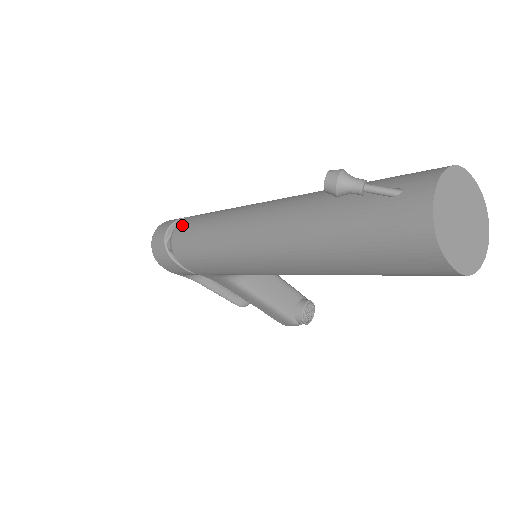
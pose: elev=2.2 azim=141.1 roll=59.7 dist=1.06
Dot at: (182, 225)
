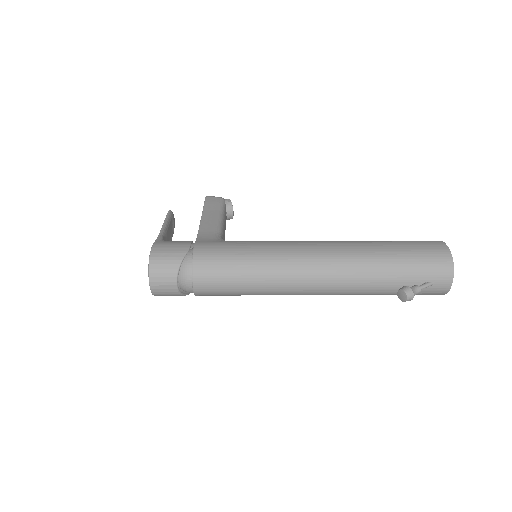
Dot at: (205, 284)
